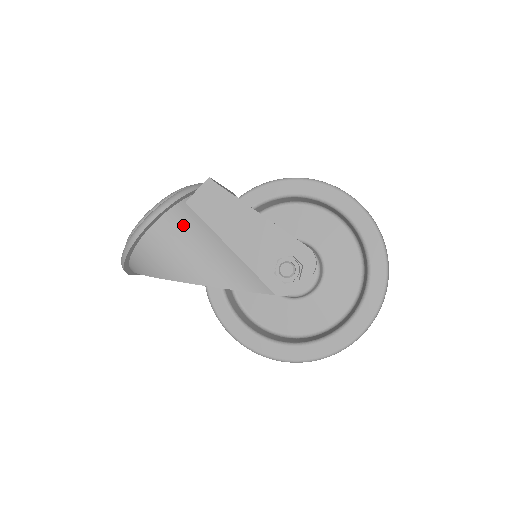
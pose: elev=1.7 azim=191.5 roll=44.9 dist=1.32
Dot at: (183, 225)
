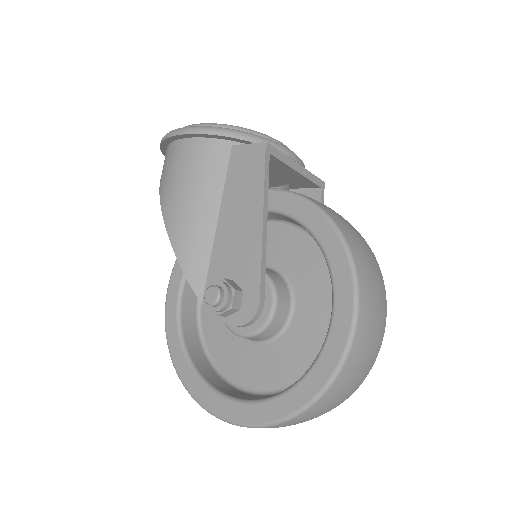
Dot at: (206, 163)
